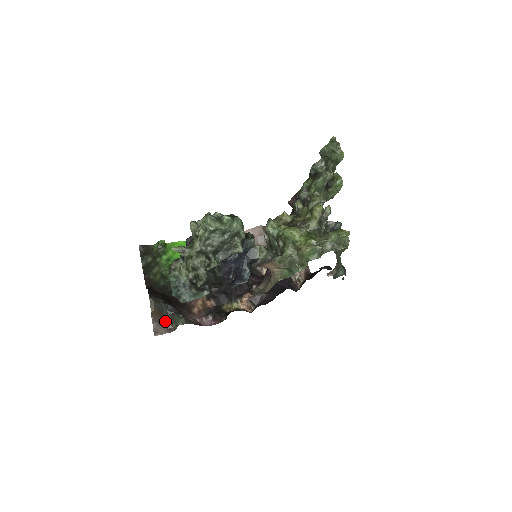
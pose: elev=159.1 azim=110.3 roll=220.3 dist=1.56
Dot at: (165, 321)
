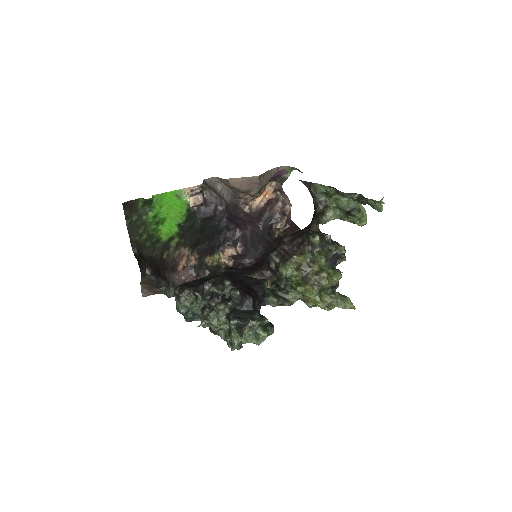
Dot at: (154, 288)
